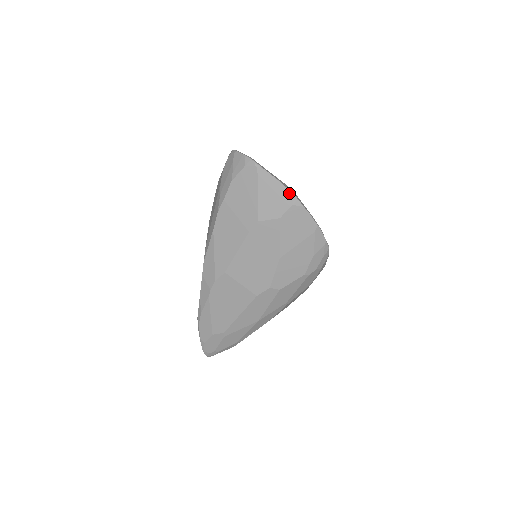
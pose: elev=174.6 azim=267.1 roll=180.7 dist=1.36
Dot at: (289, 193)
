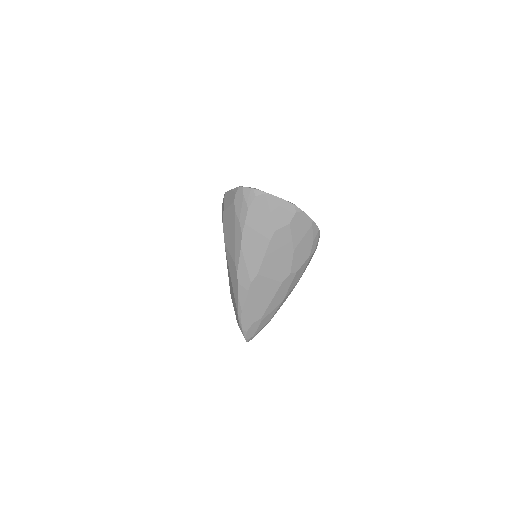
Dot at: (291, 205)
